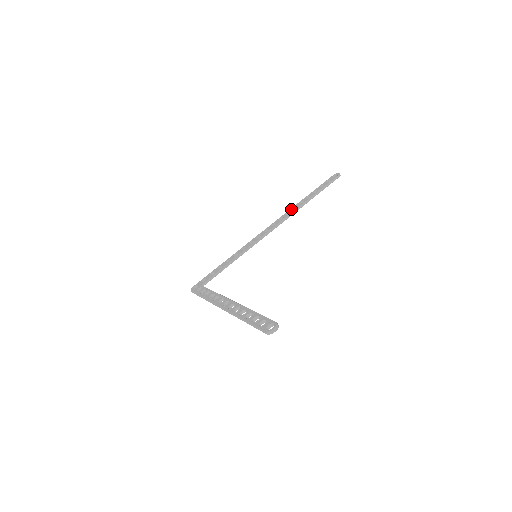
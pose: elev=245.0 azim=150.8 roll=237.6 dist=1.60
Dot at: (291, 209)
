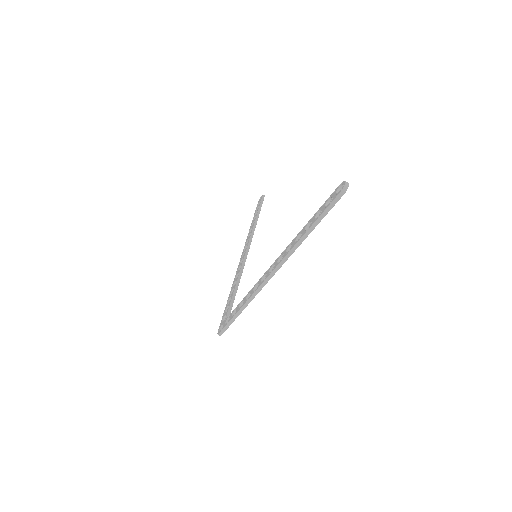
Dot at: (249, 233)
